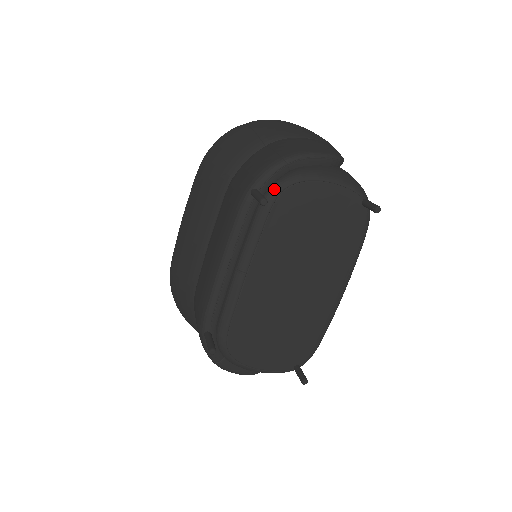
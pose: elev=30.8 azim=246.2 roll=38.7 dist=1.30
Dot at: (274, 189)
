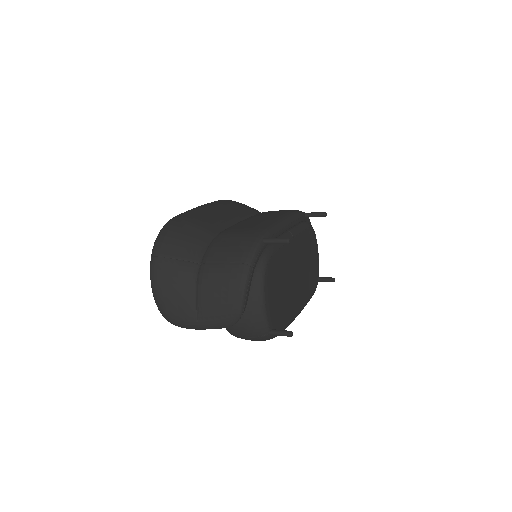
Dot at: (310, 224)
